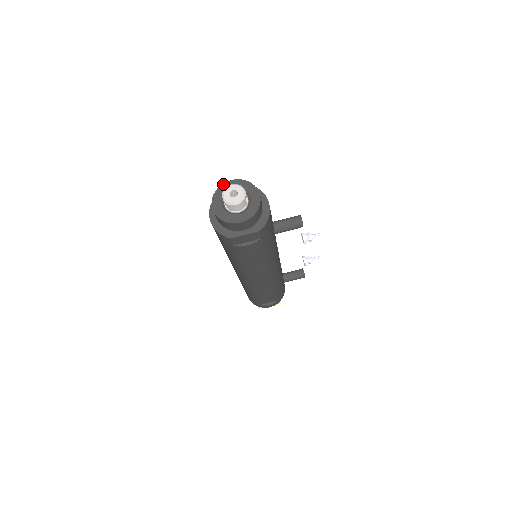
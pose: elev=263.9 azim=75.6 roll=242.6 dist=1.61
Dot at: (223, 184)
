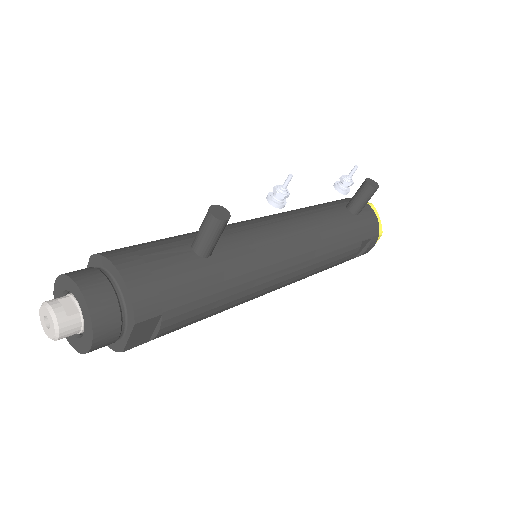
Dot at: (54, 296)
